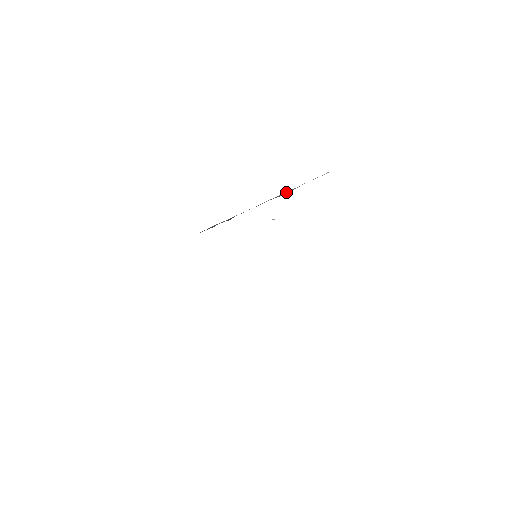
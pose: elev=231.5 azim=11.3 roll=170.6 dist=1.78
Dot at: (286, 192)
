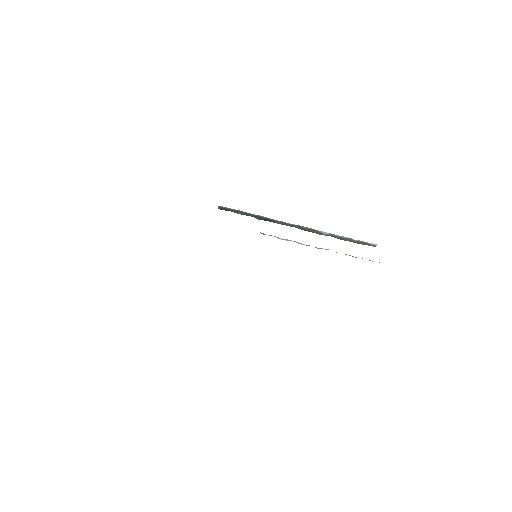
Dot at: (327, 233)
